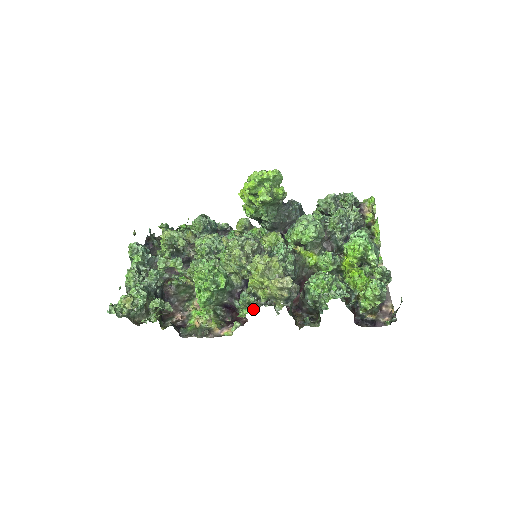
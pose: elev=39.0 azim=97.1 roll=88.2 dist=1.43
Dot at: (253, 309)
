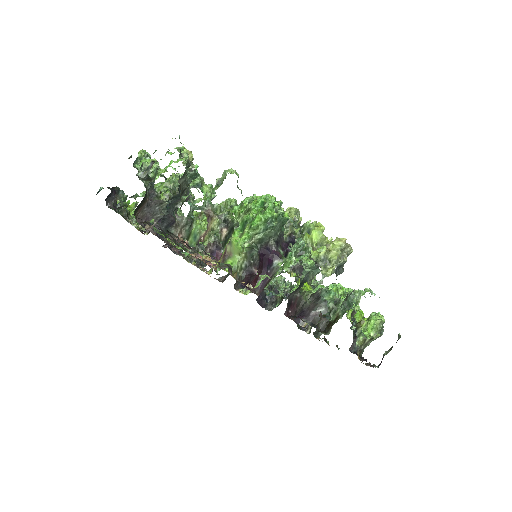
Dot at: (309, 257)
